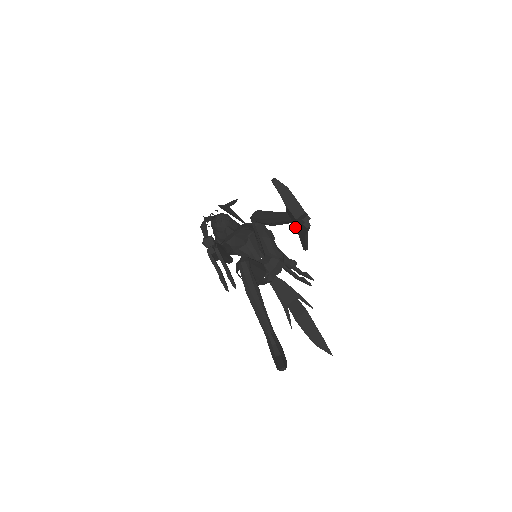
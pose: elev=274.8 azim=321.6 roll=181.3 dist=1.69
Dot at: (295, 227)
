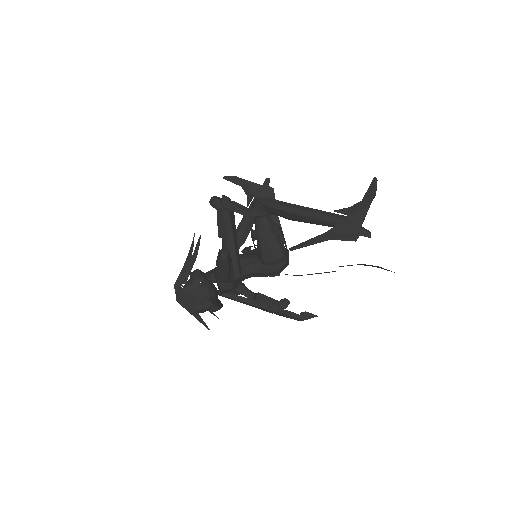
Dot at: occluded
